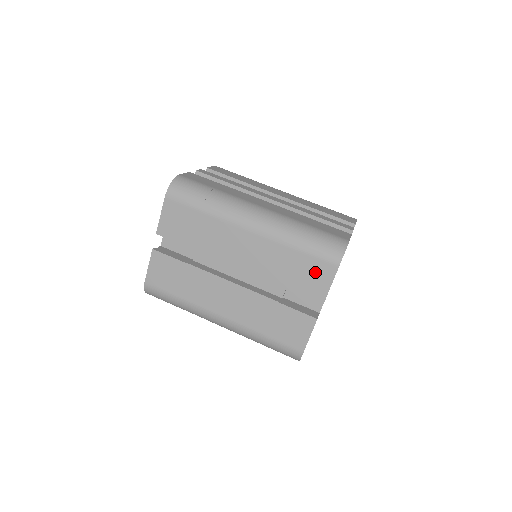
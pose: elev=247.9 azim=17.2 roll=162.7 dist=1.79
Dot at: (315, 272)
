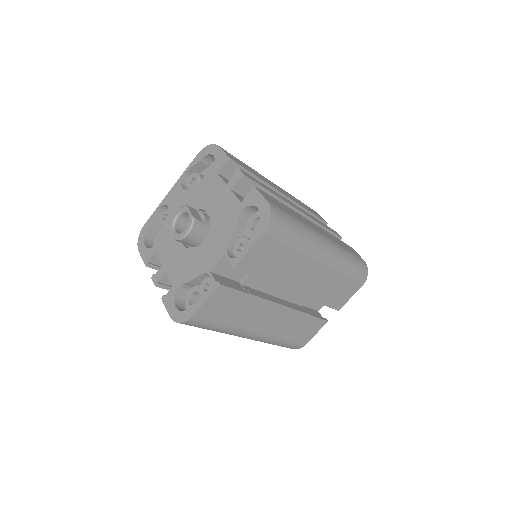
Dot at: (347, 291)
